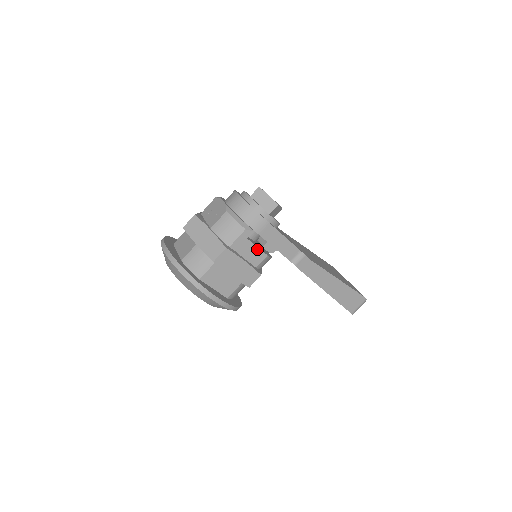
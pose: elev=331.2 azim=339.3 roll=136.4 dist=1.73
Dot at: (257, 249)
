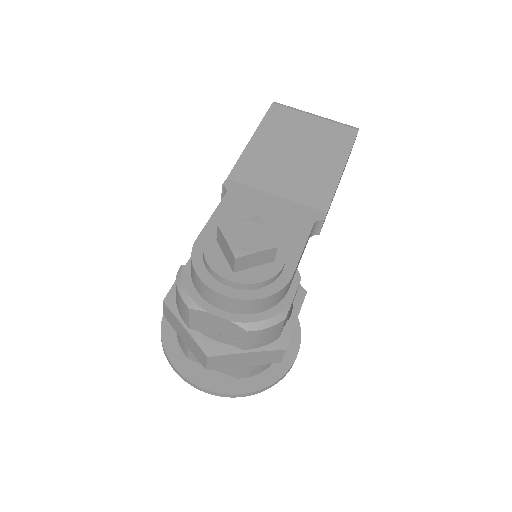
Dot at: (294, 296)
